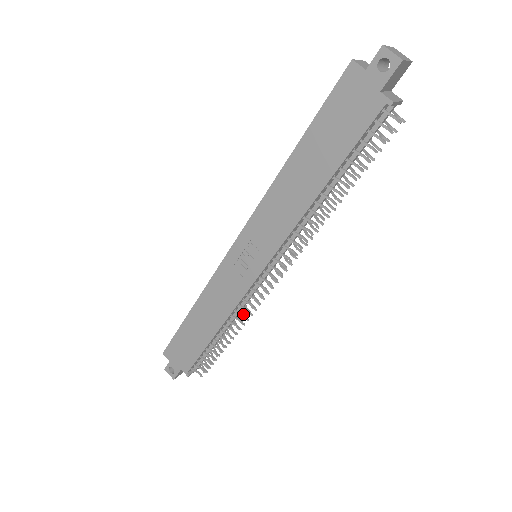
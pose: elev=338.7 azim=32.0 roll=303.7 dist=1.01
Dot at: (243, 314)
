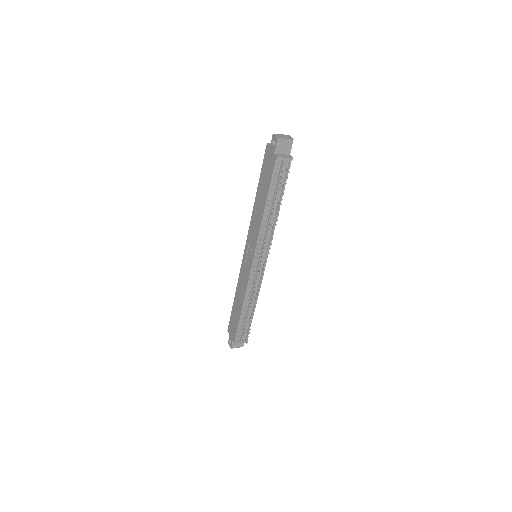
Dot at: (252, 294)
